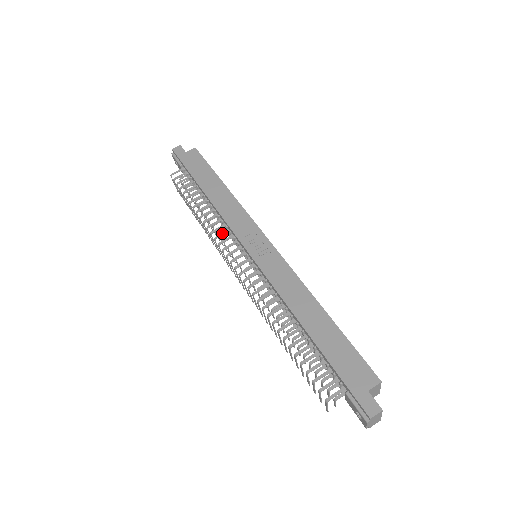
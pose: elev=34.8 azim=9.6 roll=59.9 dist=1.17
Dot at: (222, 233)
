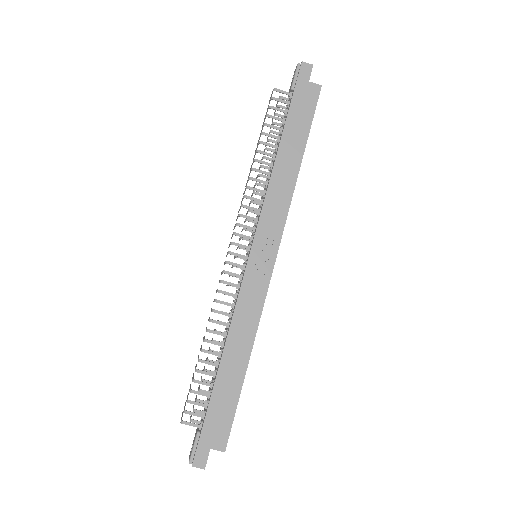
Dot at: (252, 207)
